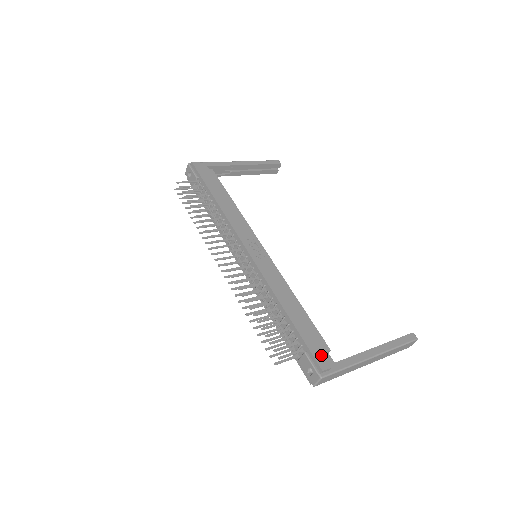
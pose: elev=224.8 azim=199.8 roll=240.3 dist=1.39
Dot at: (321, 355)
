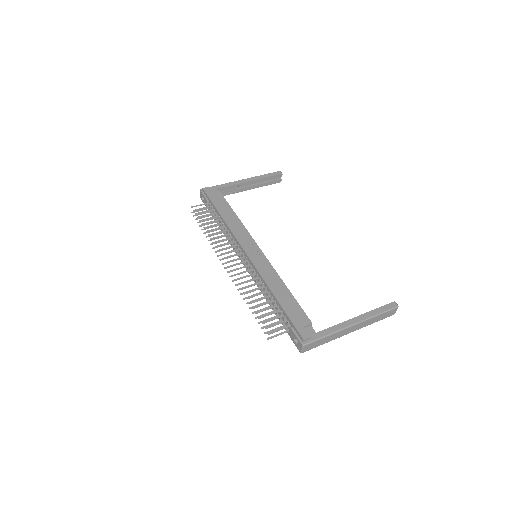
Dot at: (303, 328)
